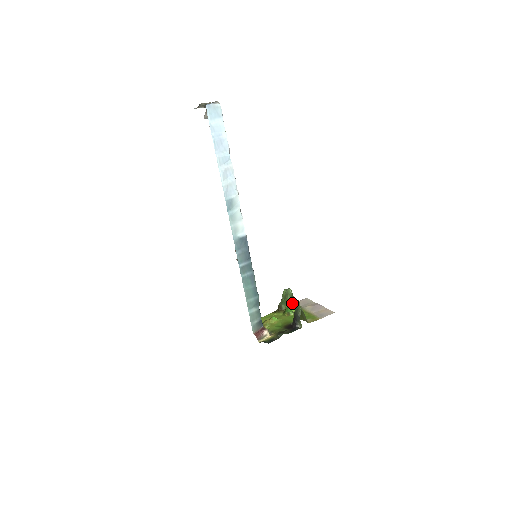
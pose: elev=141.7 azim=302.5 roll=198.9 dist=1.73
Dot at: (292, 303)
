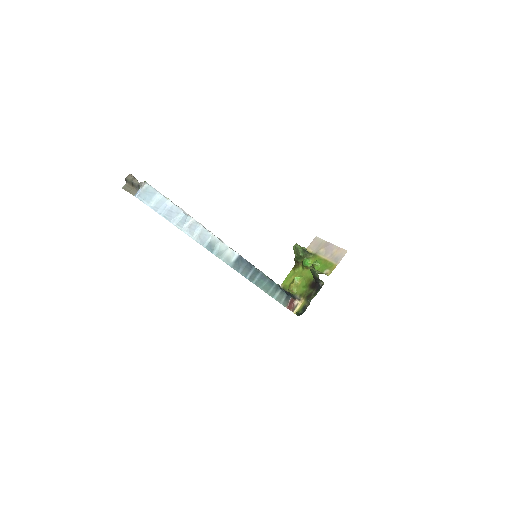
Dot at: (306, 255)
